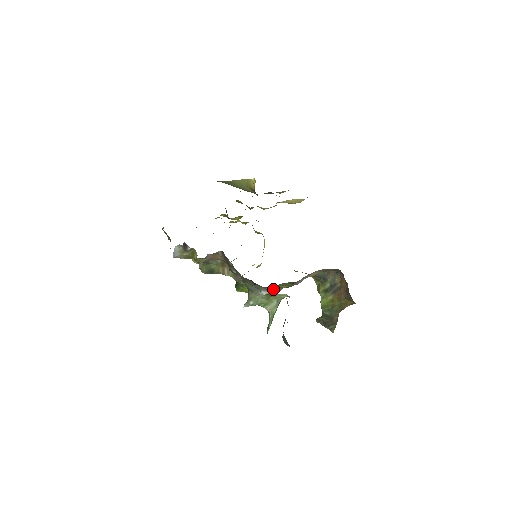
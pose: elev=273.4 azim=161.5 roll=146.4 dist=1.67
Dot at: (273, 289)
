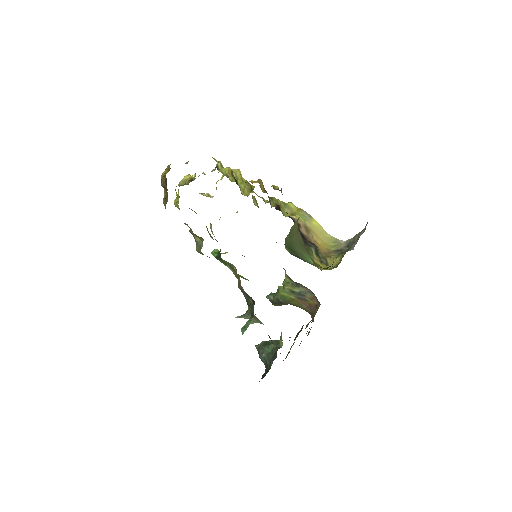
Dot at: occluded
